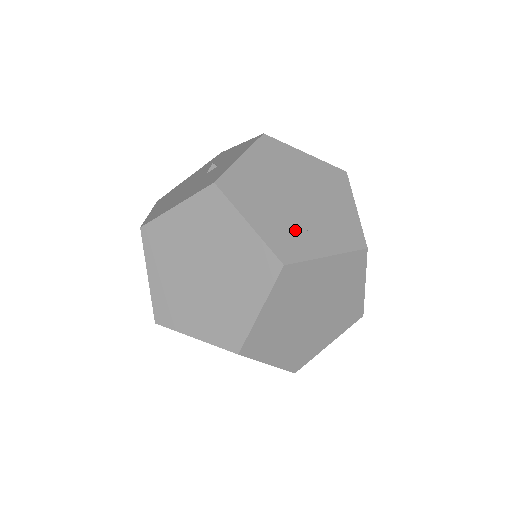
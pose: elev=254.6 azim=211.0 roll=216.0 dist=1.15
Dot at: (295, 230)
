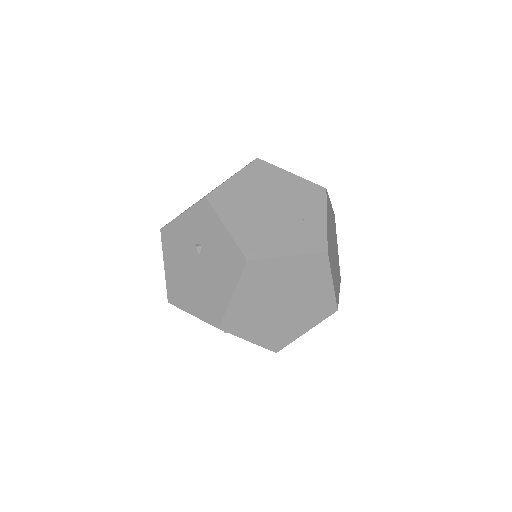
Dot at: (301, 228)
